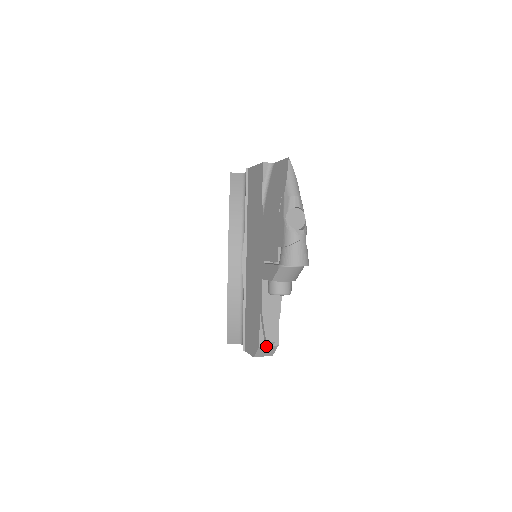
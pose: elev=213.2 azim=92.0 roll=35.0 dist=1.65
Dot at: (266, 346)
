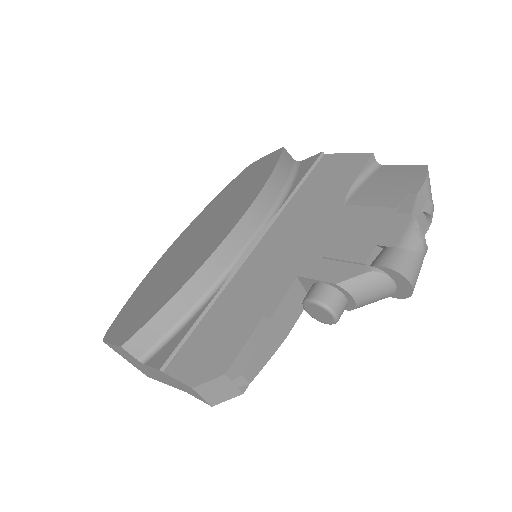
Dot at: (232, 381)
